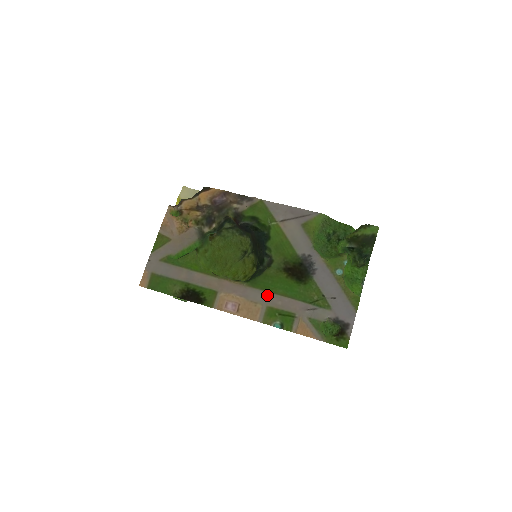
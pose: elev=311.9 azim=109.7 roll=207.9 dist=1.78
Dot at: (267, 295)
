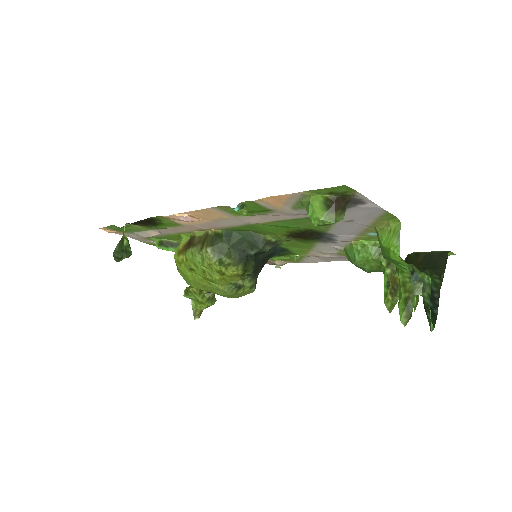
Dot at: (245, 223)
